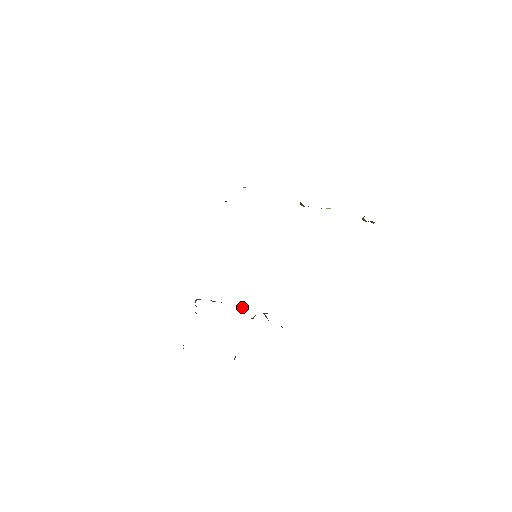
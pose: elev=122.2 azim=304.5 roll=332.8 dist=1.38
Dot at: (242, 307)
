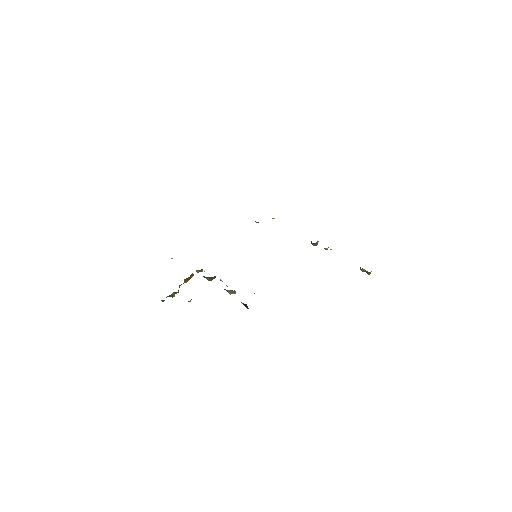
Dot at: occluded
